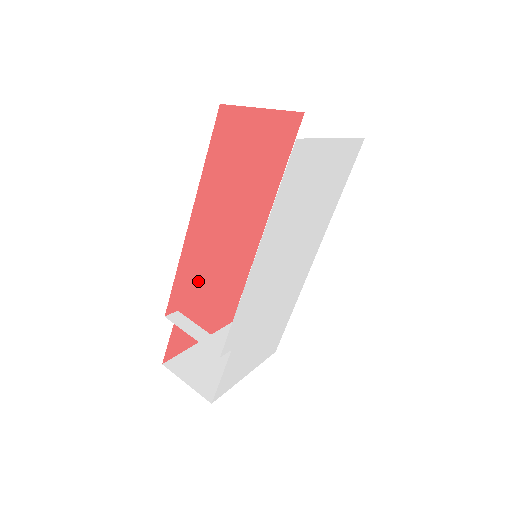
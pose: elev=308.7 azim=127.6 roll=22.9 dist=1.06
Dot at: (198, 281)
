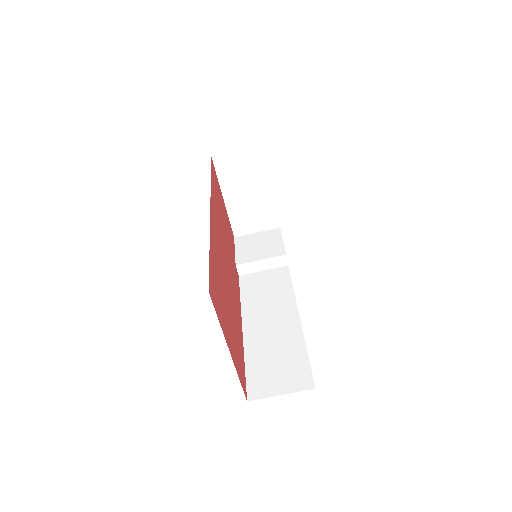
Dot at: (232, 265)
